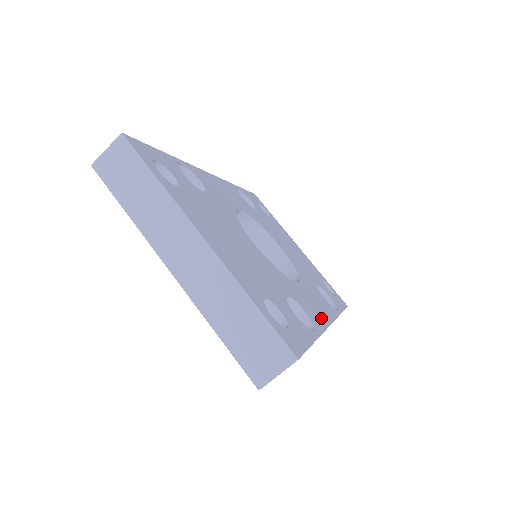
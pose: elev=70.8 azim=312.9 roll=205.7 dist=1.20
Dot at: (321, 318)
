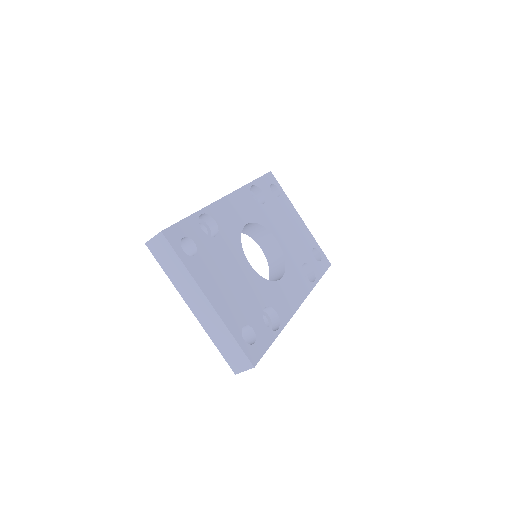
Dot at: (291, 308)
